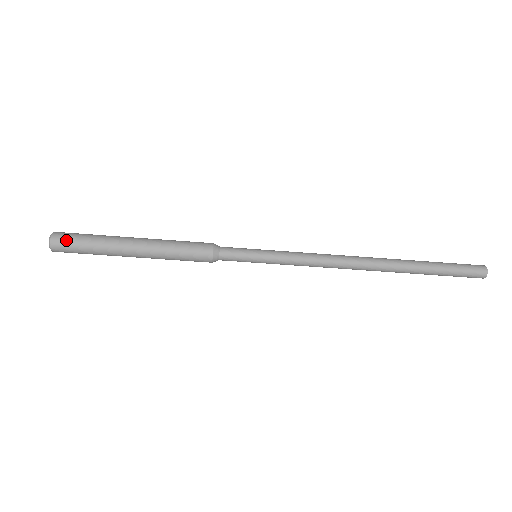
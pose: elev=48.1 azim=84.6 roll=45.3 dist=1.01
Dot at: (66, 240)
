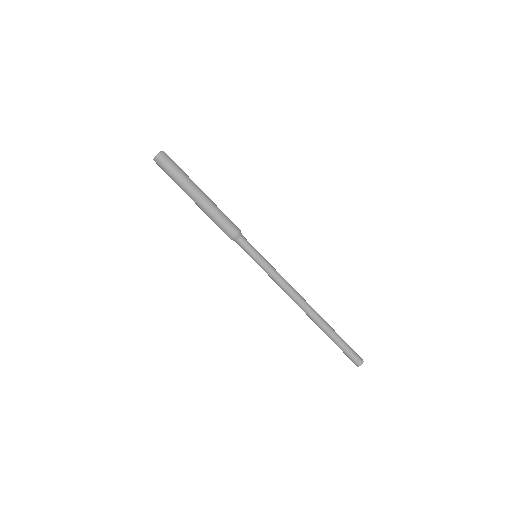
Dot at: (166, 163)
